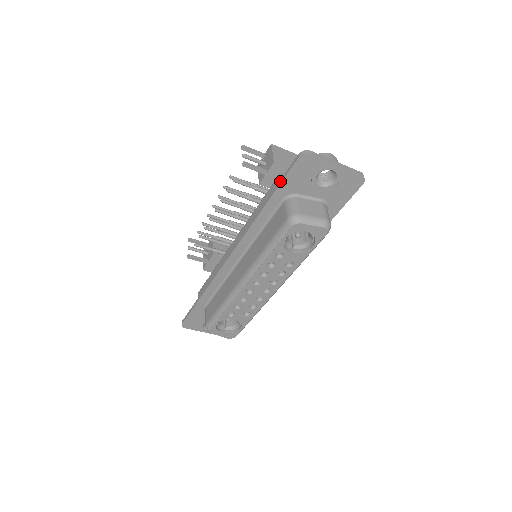
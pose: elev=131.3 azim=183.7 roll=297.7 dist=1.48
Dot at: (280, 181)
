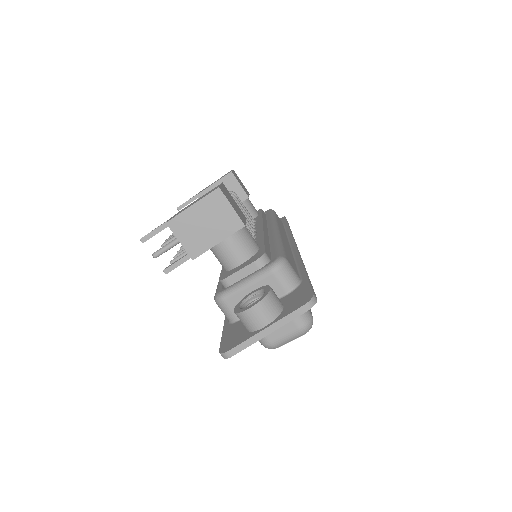
Dot at: (223, 333)
